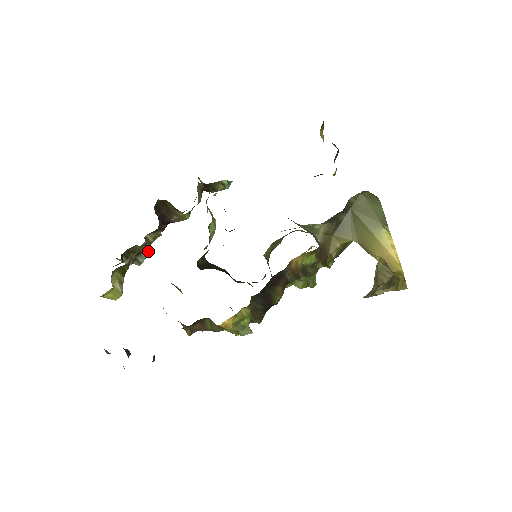
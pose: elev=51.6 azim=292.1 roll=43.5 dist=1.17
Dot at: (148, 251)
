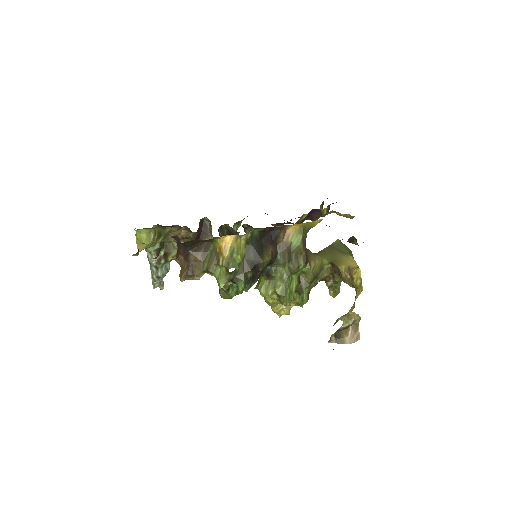
Dot at: (162, 284)
